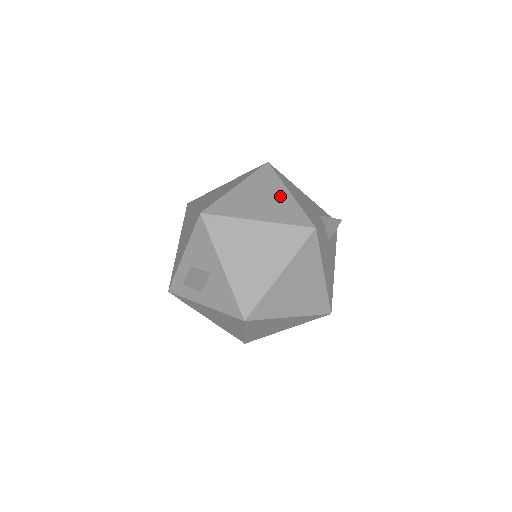
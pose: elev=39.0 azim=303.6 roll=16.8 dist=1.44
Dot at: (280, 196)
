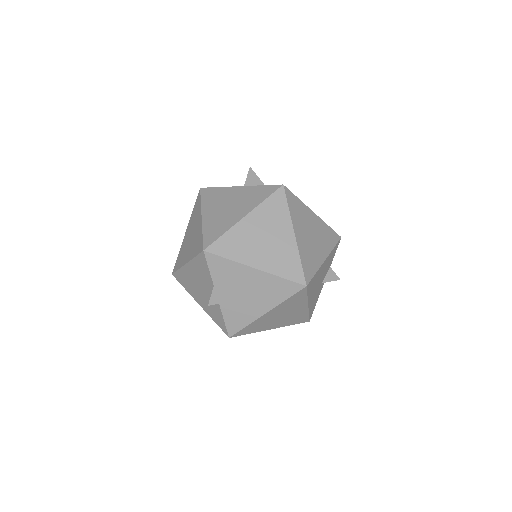
Dot at: occluded
